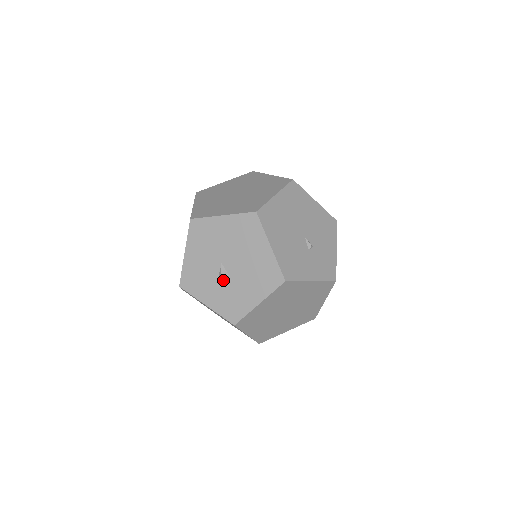
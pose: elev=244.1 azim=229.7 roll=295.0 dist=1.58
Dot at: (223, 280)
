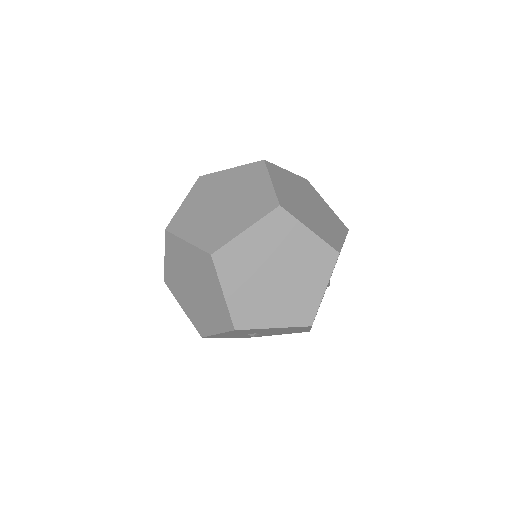
Dot at: occluded
